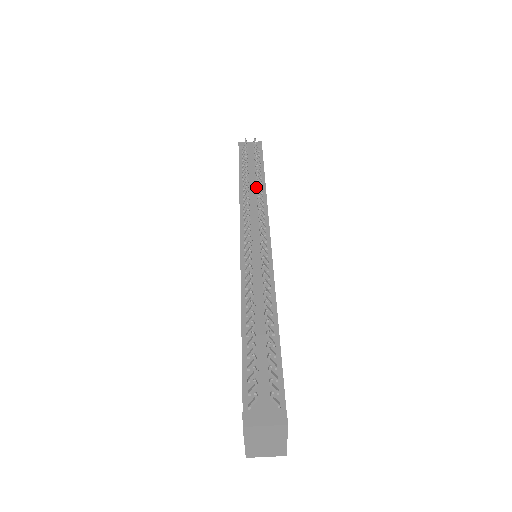
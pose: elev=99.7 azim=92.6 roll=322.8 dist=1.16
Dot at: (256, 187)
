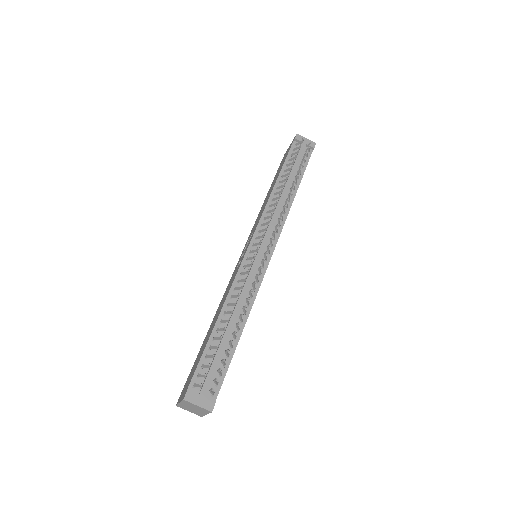
Dot at: (287, 193)
